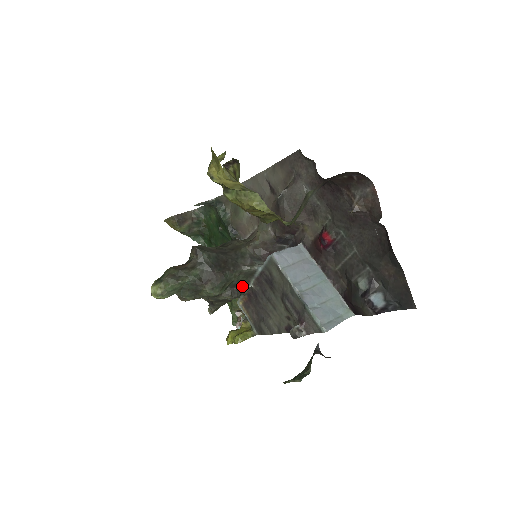
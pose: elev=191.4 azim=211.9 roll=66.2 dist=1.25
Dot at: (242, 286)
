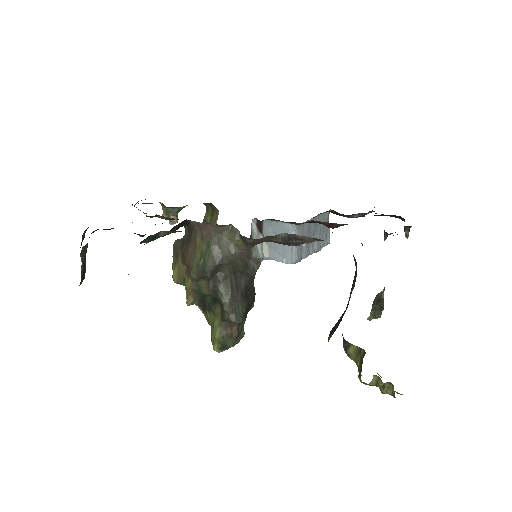
Dot at: occluded
